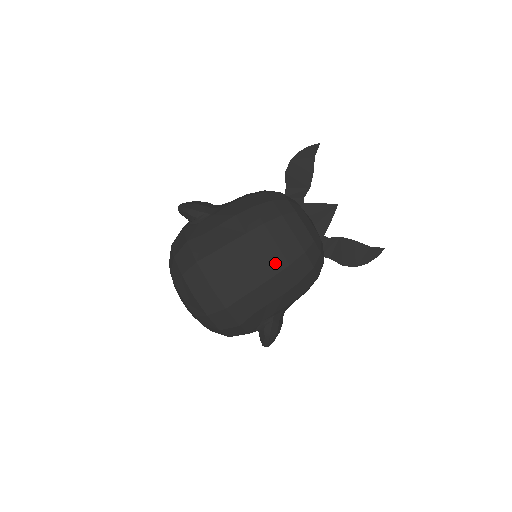
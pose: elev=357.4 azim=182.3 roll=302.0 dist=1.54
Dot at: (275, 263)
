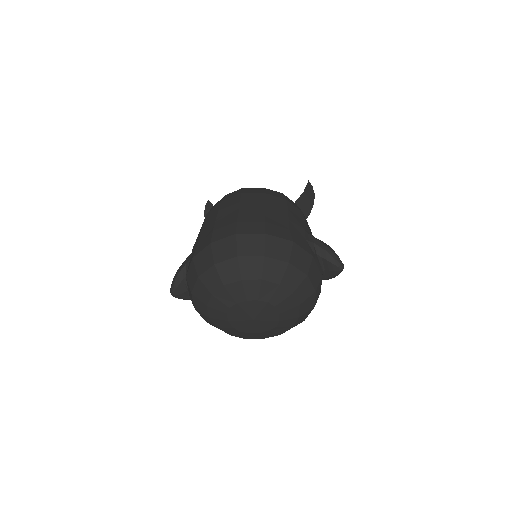
Dot at: (255, 198)
